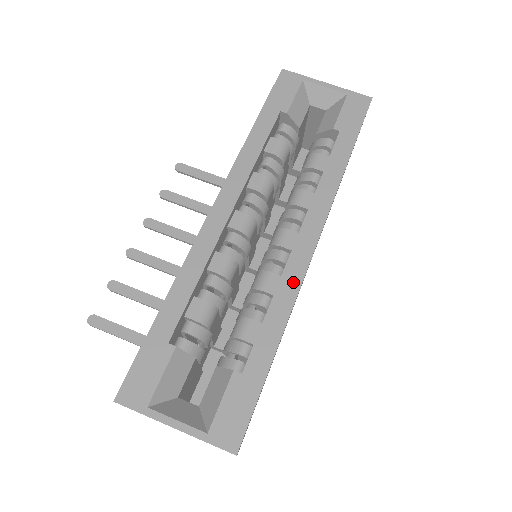
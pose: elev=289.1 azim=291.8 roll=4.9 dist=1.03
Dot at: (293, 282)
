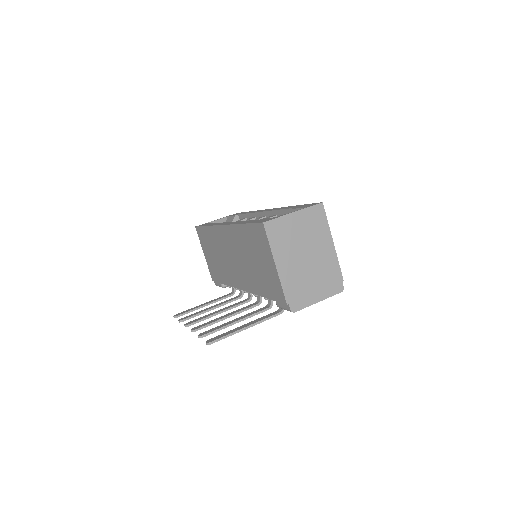
Dot at: occluded
